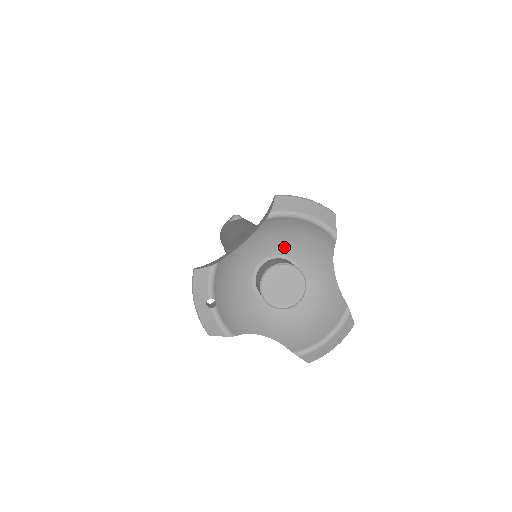
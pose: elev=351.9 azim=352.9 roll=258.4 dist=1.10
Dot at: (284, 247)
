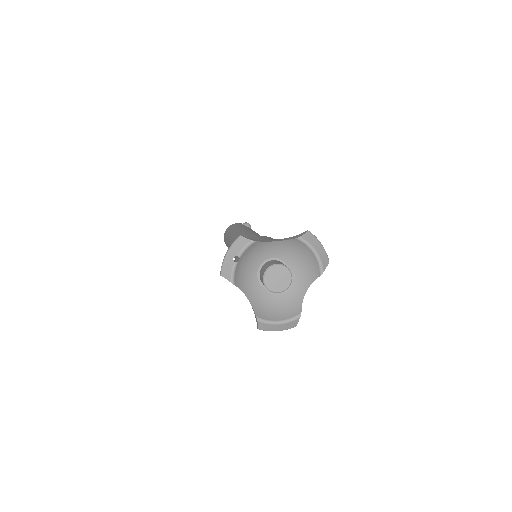
Dot at: (290, 260)
